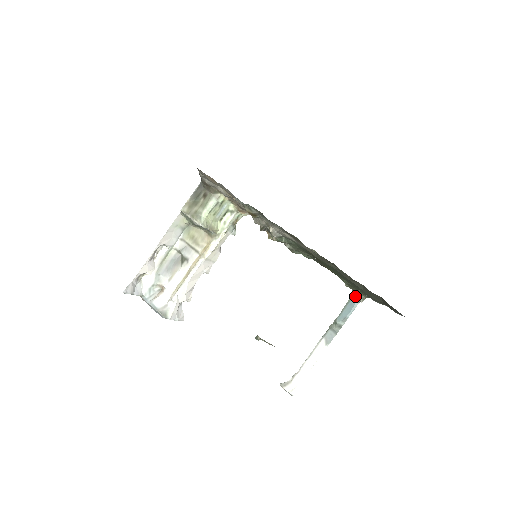
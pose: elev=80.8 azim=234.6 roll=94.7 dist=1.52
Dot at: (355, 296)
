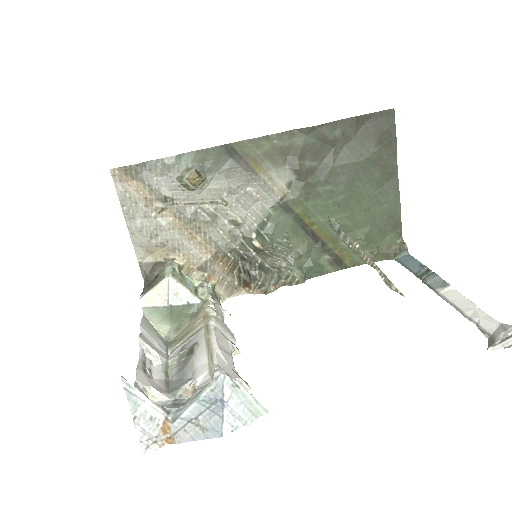
Dot at: (398, 256)
